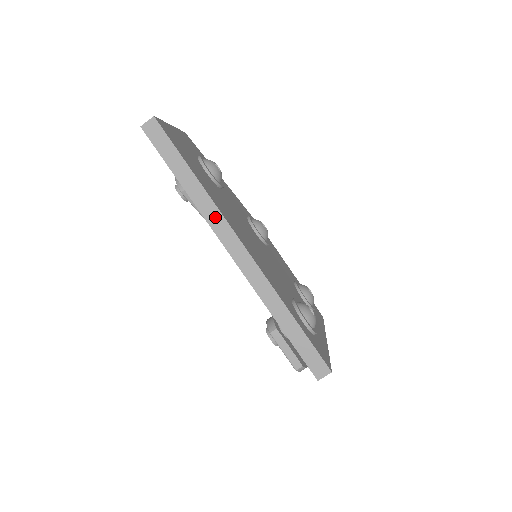
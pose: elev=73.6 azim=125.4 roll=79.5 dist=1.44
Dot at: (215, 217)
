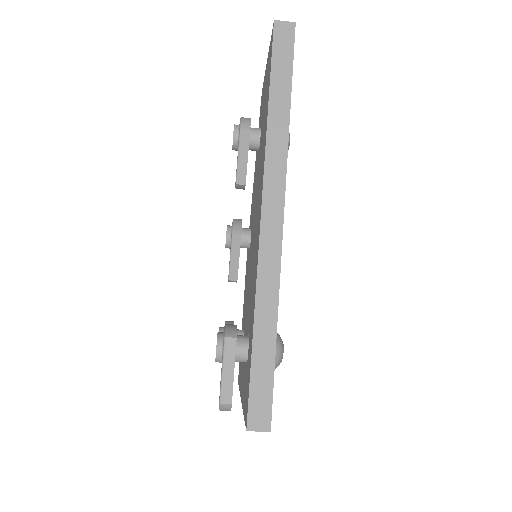
Dot at: (277, 162)
